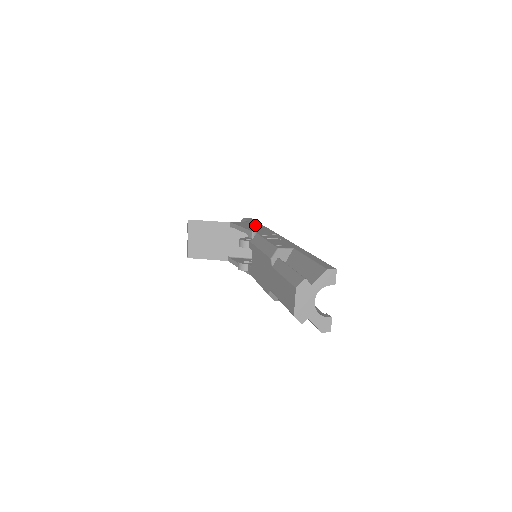
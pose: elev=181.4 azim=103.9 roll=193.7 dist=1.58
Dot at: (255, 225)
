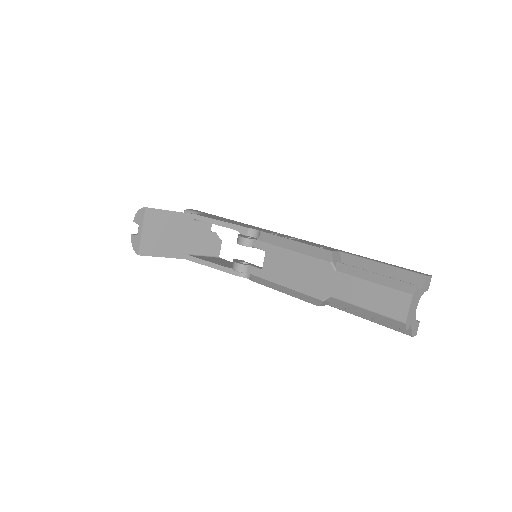
Dot at: occluded
